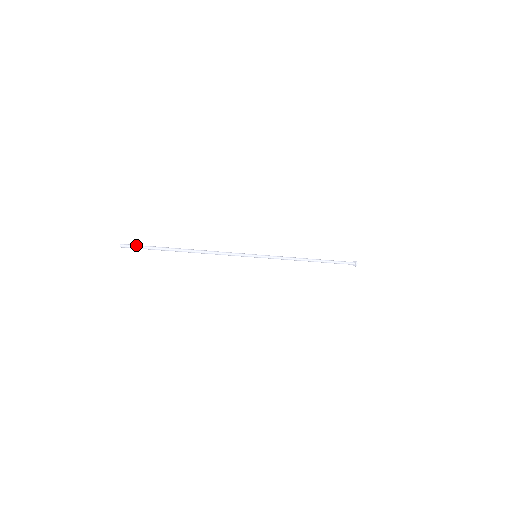
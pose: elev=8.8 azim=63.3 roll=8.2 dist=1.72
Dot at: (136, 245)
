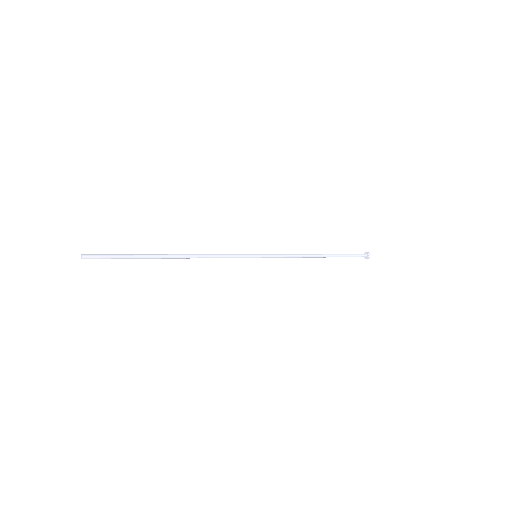
Dot at: (103, 257)
